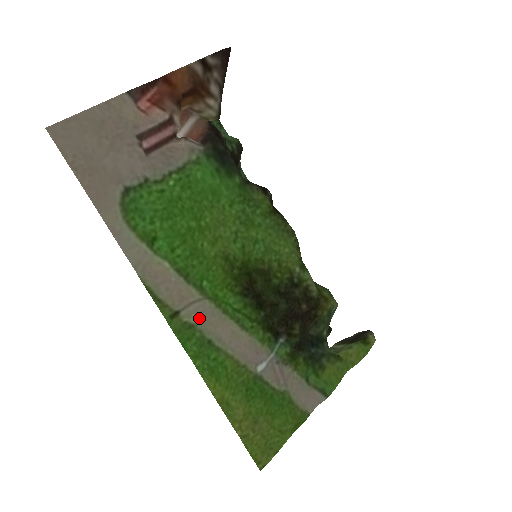
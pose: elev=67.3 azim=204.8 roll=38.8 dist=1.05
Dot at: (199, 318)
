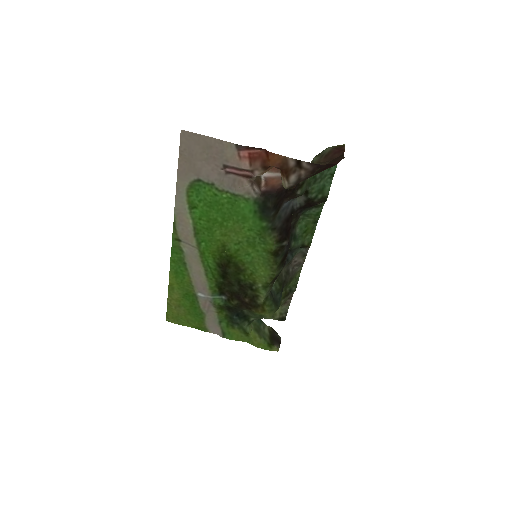
Dot at: (188, 252)
